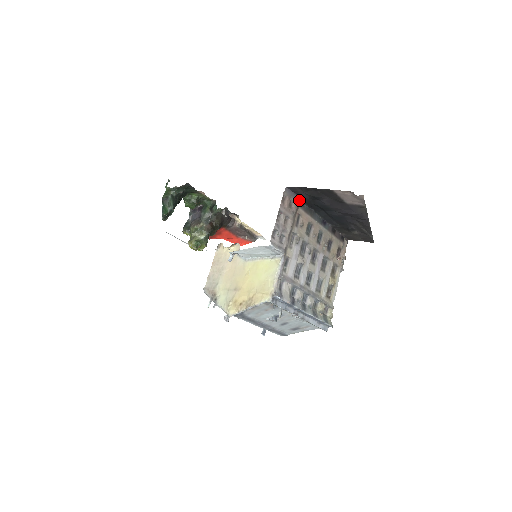
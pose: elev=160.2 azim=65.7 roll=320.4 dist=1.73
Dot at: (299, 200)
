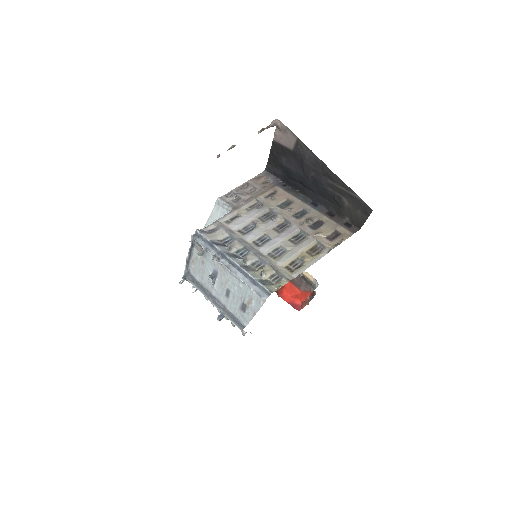
Dot at: (279, 181)
